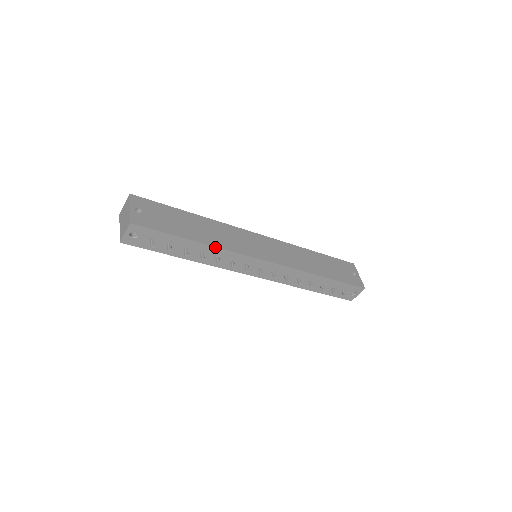
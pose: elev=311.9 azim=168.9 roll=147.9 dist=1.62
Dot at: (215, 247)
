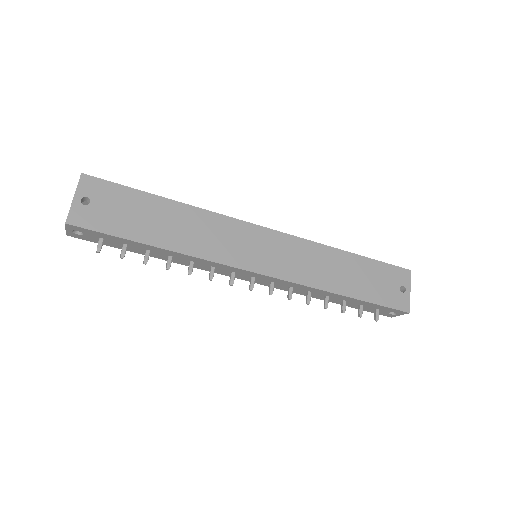
Dot at: (184, 254)
